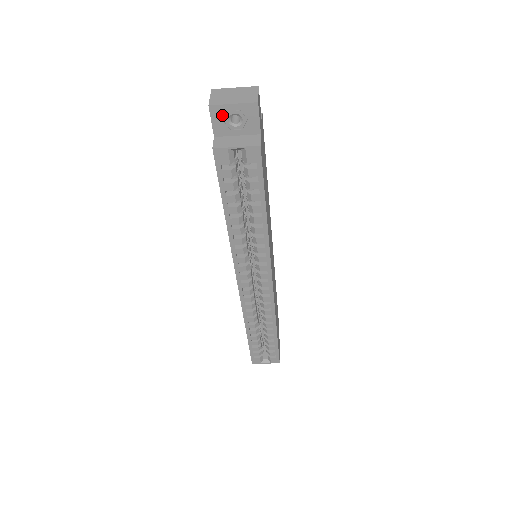
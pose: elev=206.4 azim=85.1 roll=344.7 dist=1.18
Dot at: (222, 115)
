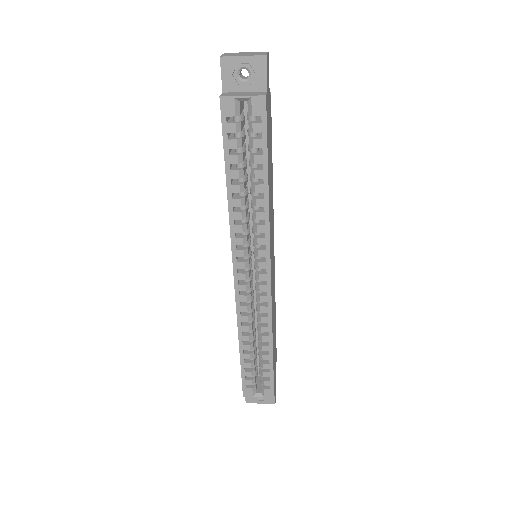
Dot at: (232, 68)
